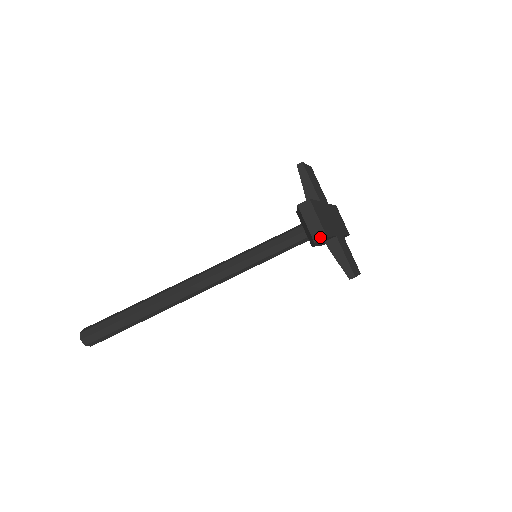
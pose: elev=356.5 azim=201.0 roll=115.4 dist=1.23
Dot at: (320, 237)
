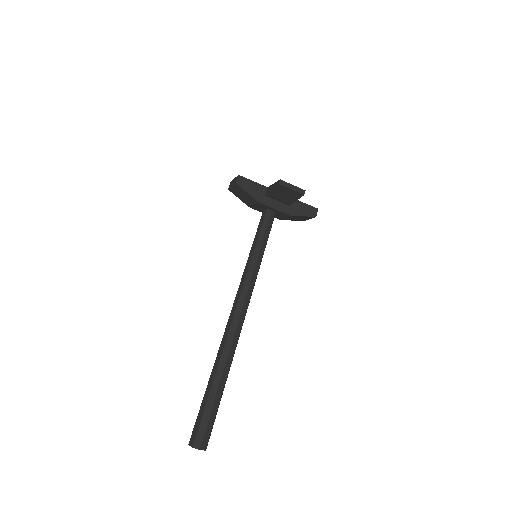
Dot at: (237, 179)
